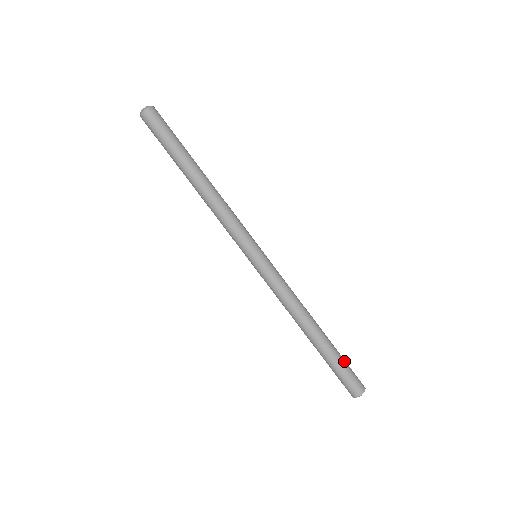
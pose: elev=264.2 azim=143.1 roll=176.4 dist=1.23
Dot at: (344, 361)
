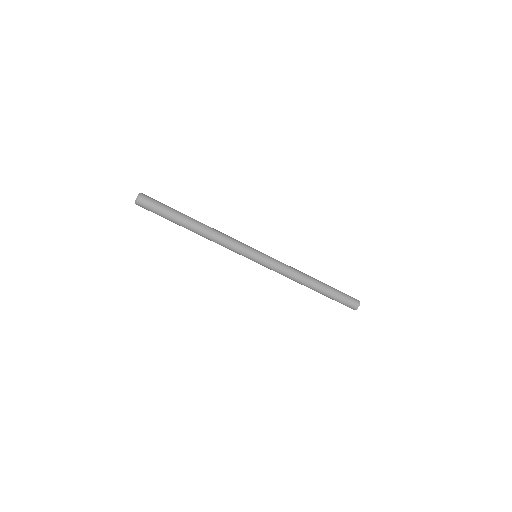
Dot at: (338, 298)
